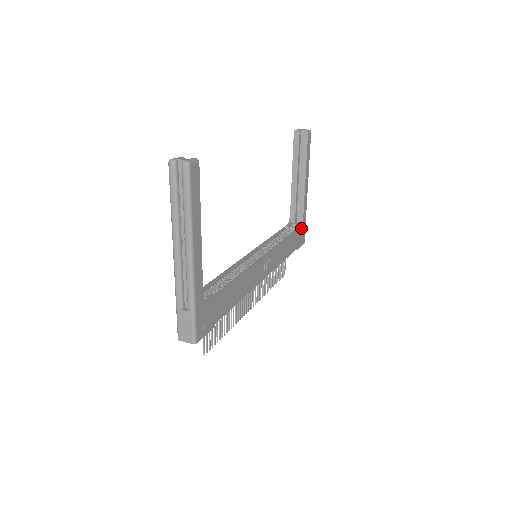
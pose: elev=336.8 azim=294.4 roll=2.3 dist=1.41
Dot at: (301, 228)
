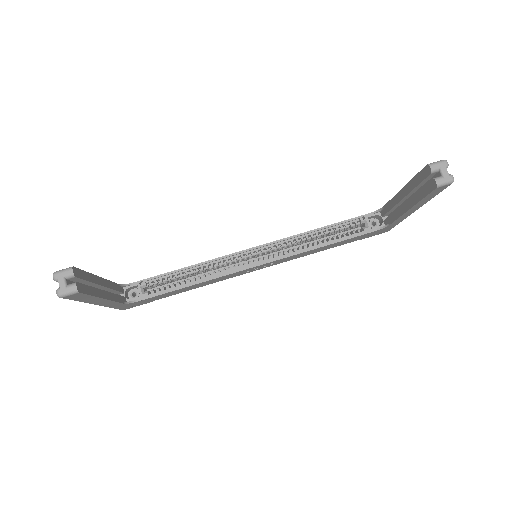
Dot at: (380, 230)
